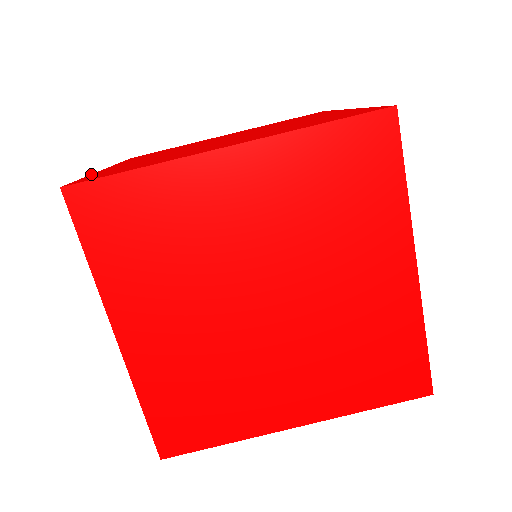
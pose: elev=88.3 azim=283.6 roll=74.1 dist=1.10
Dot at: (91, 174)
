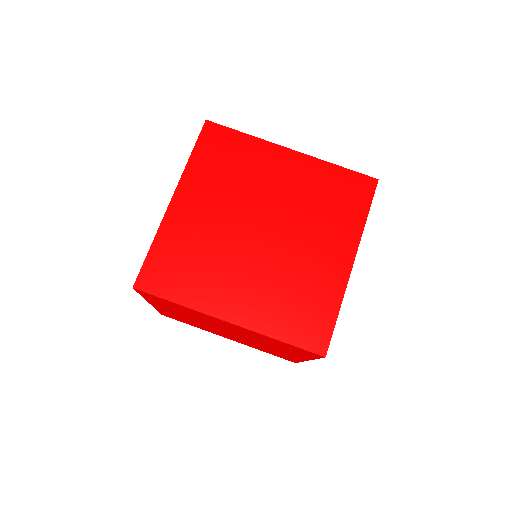
Dot at: occluded
